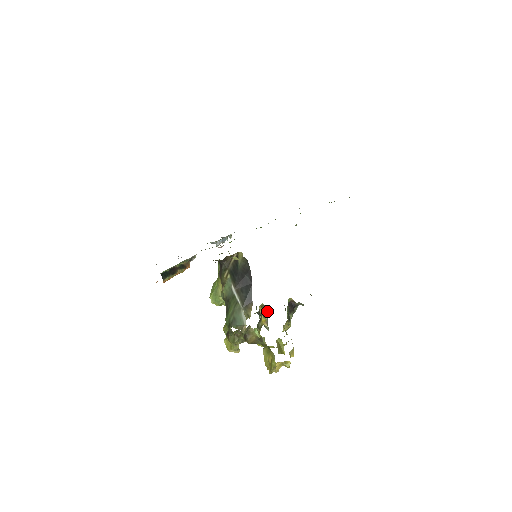
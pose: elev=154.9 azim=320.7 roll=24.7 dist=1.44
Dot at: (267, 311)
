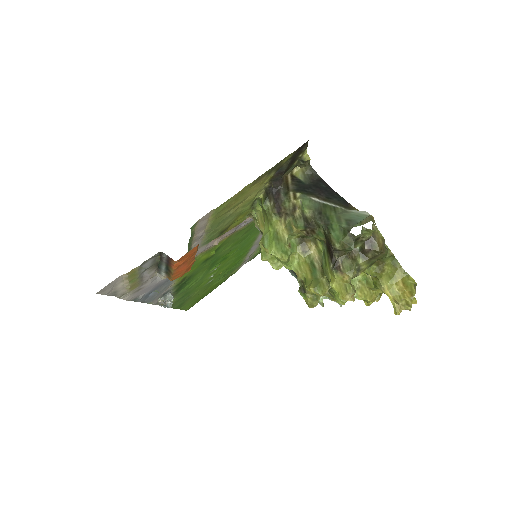
Dot at: occluded
